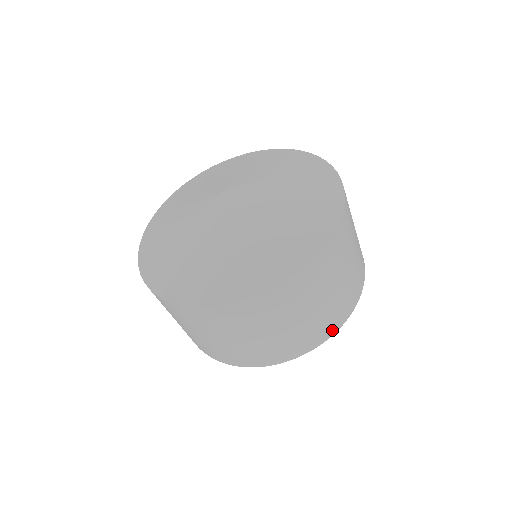
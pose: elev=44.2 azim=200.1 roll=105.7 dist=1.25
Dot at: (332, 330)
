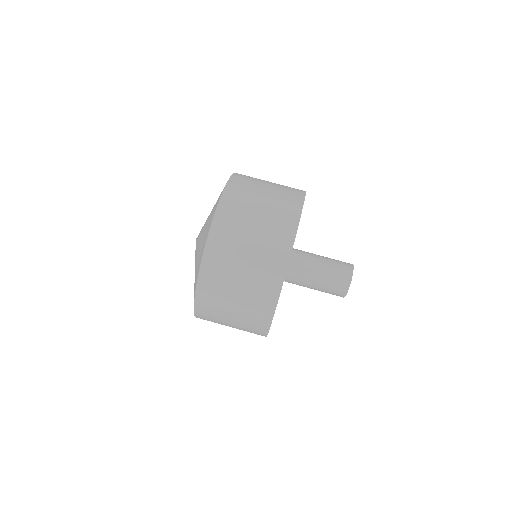
Dot at: (292, 229)
